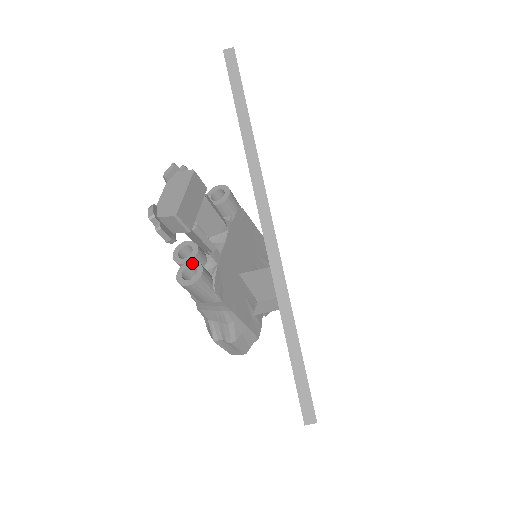
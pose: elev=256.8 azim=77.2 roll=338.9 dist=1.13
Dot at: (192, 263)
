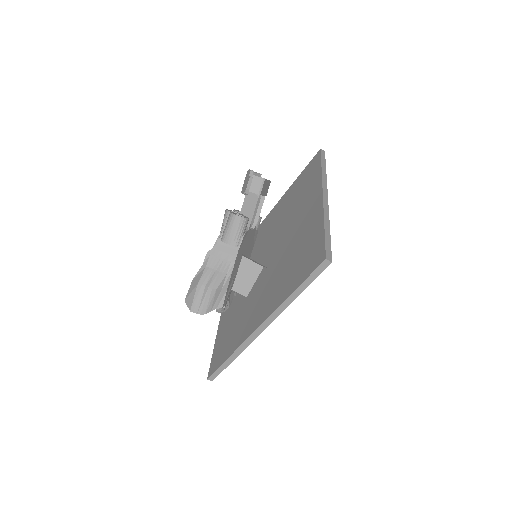
Dot at: (241, 215)
